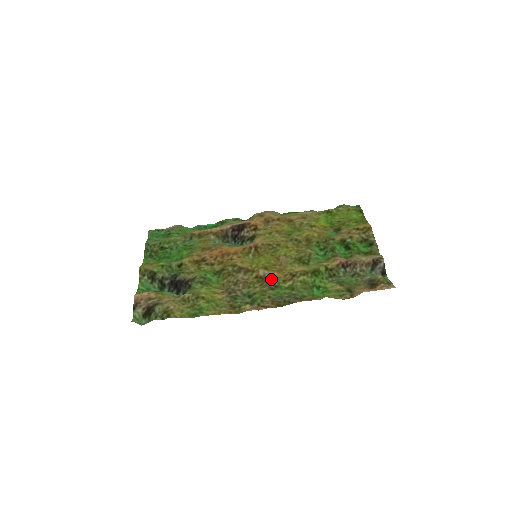
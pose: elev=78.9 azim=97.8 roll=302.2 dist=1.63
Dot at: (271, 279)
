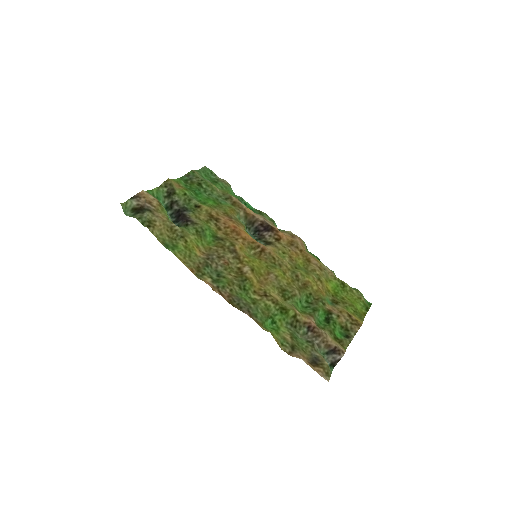
Dot at: (247, 280)
